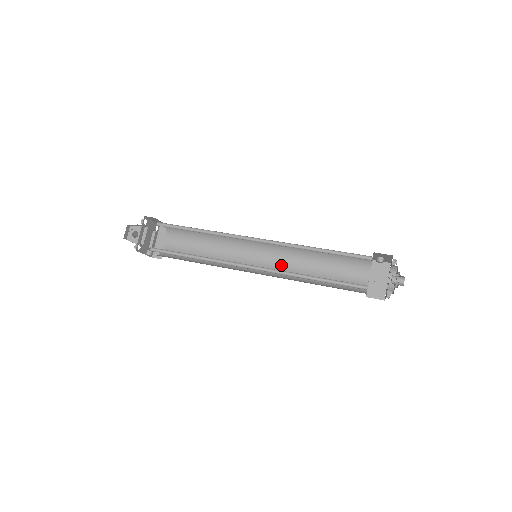
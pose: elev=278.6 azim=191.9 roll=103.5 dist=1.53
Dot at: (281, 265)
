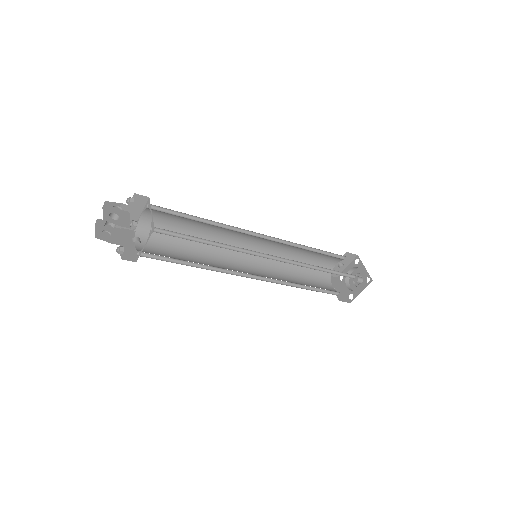
Dot at: (267, 274)
